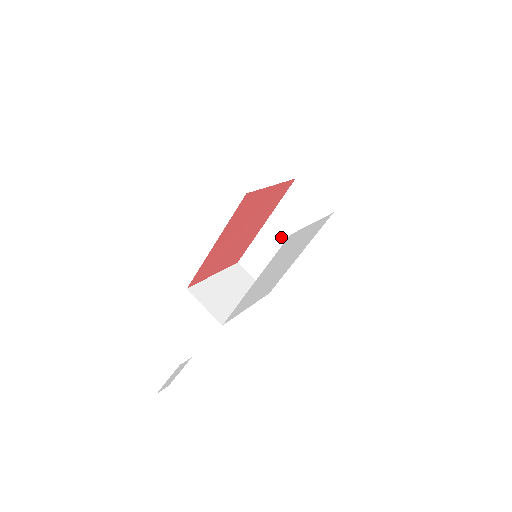
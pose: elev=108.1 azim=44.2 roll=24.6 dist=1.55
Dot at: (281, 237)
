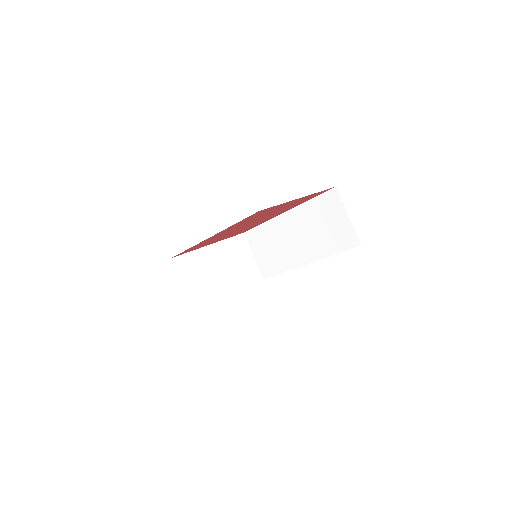
Dot at: (296, 236)
